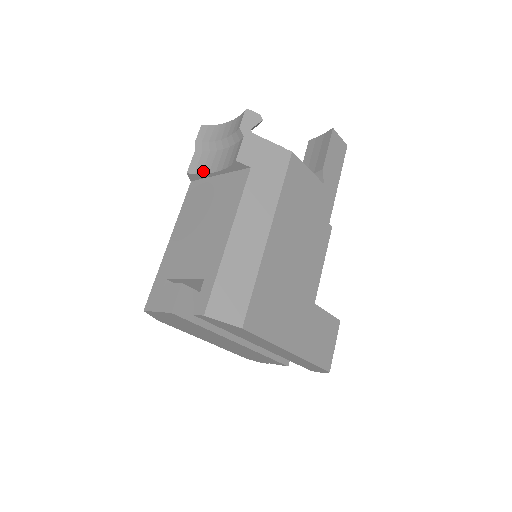
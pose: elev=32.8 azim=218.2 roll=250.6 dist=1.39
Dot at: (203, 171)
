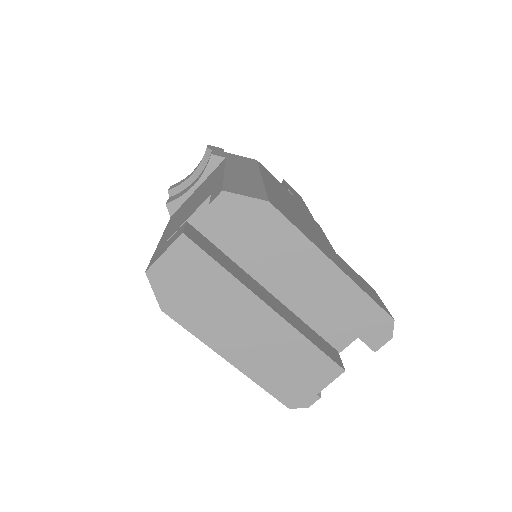
Dot at: (181, 195)
